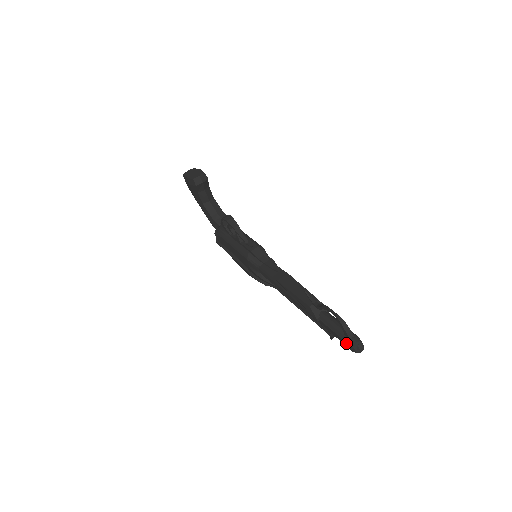
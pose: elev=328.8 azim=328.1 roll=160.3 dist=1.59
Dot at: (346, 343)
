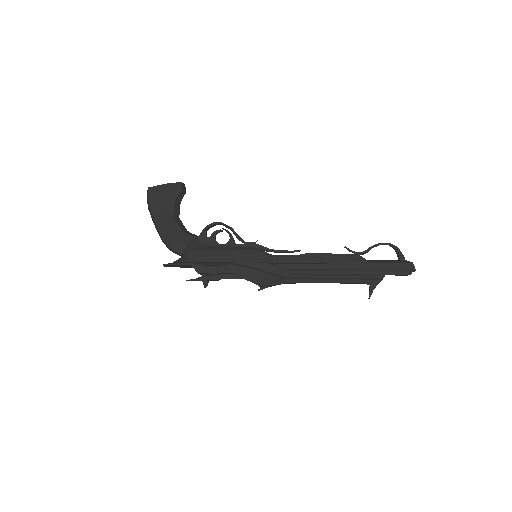
Dot at: (405, 264)
